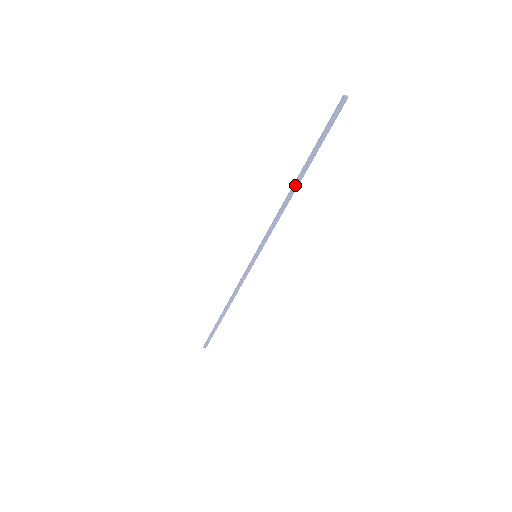
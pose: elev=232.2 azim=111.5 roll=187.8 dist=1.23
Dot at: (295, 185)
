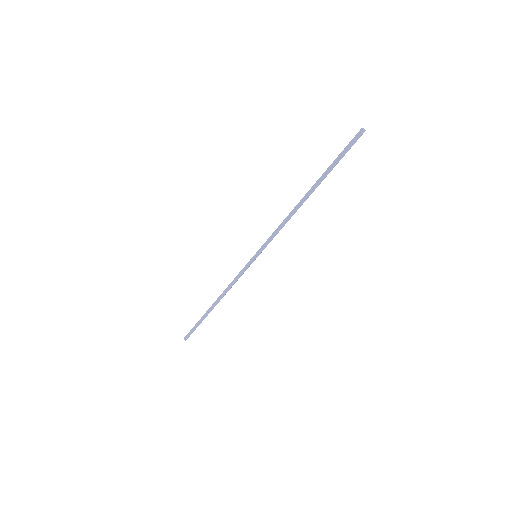
Dot at: (306, 197)
